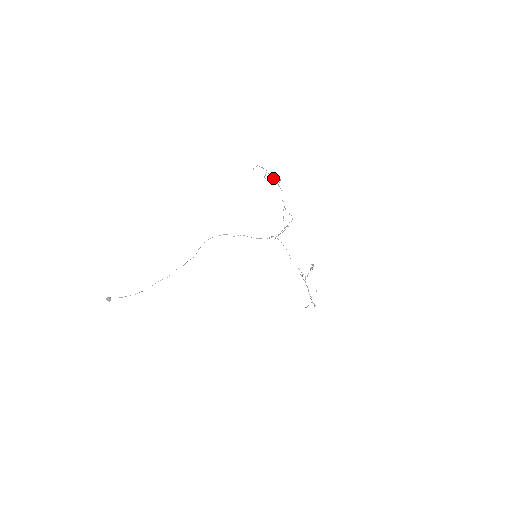
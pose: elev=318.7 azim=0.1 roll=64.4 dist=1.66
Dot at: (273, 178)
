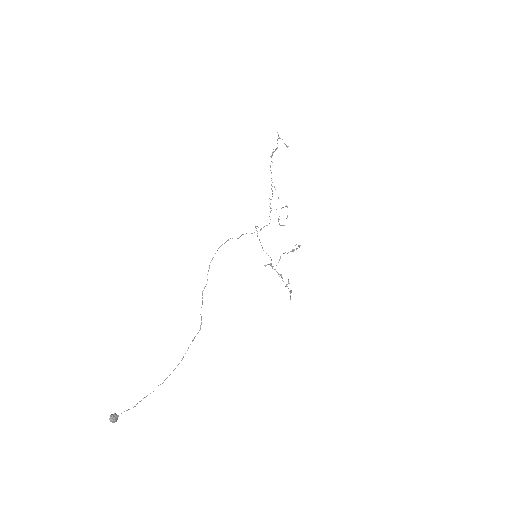
Dot at: (275, 149)
